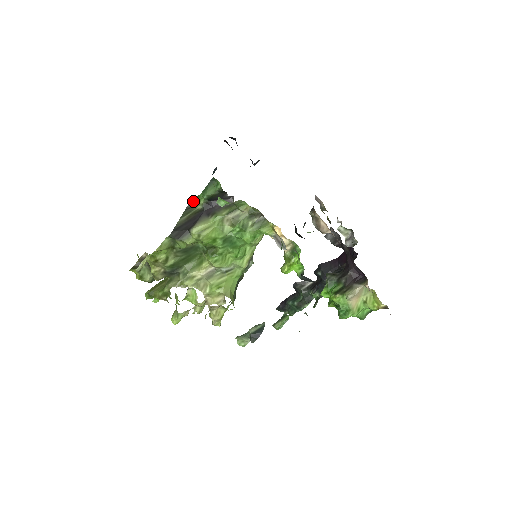
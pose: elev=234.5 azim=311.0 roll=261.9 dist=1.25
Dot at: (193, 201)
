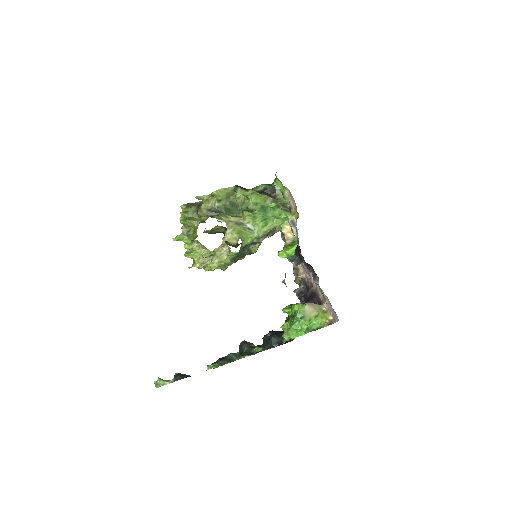
Dot at: (253, 189)
